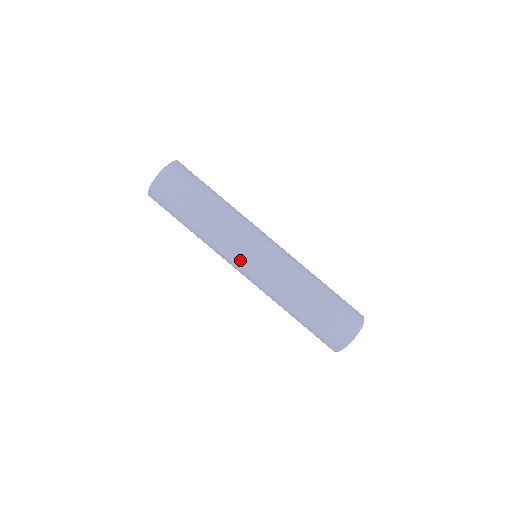
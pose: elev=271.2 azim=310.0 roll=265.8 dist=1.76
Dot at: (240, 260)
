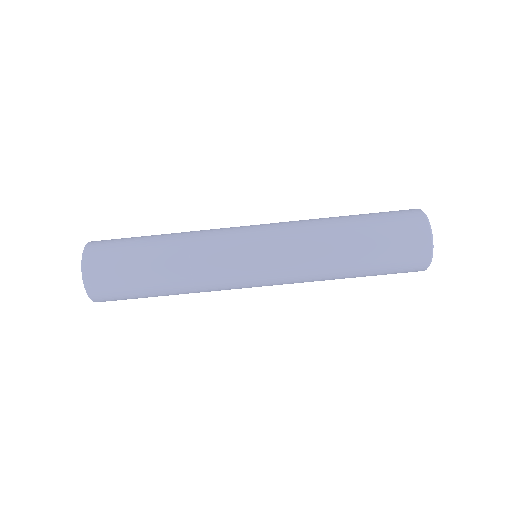
Dot at: (242, 262)
